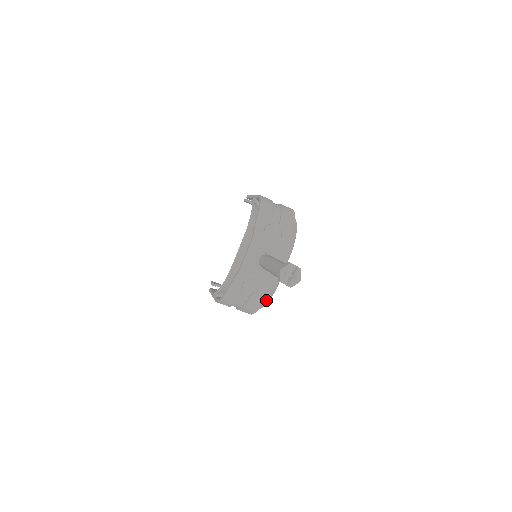
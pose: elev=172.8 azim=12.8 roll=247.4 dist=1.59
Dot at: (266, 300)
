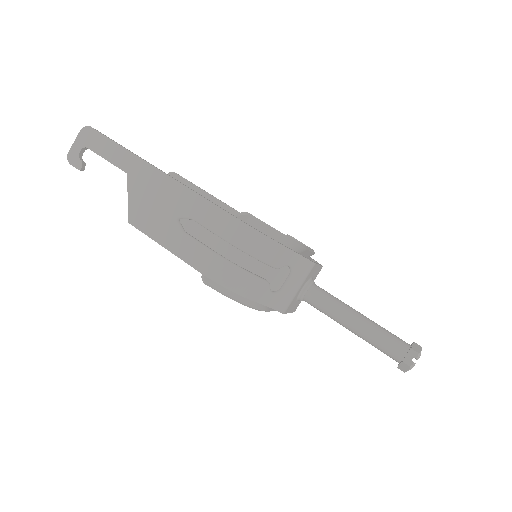
Dot at: occluded
